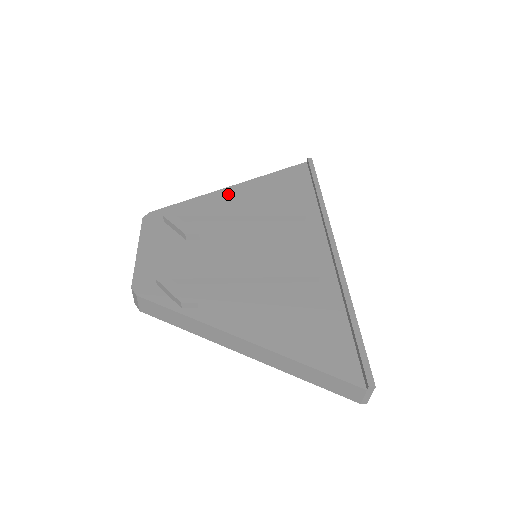
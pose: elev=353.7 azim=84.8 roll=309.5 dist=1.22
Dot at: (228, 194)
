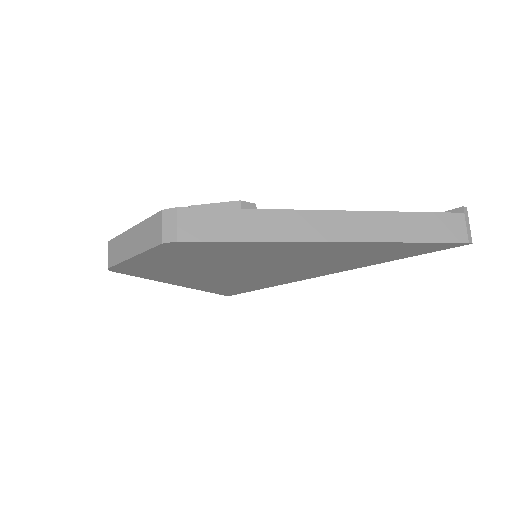
Dot at: occluded
